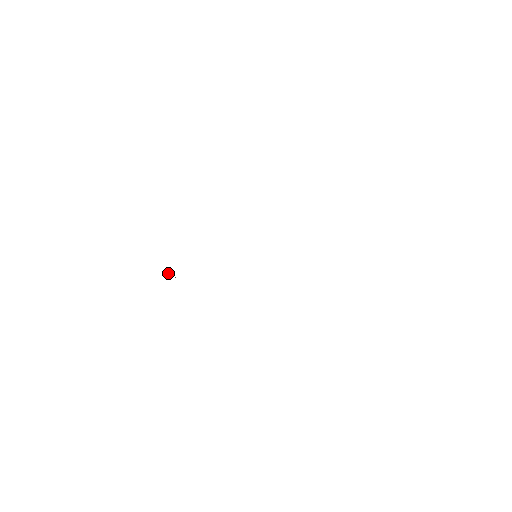
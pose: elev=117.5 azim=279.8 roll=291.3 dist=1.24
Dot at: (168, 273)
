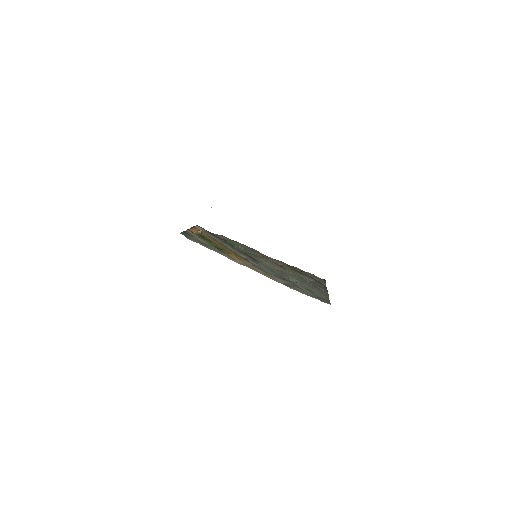
Dot at: (200, 229)
